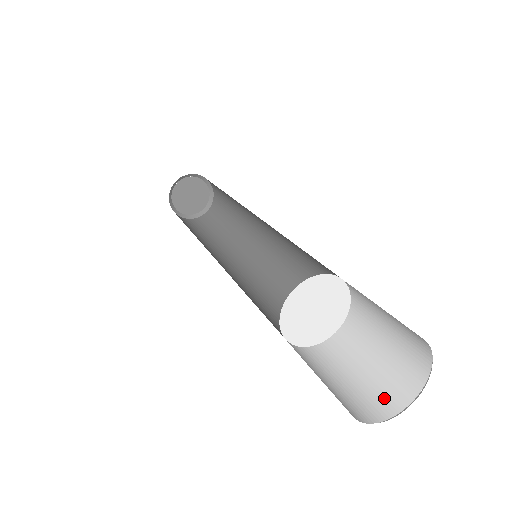
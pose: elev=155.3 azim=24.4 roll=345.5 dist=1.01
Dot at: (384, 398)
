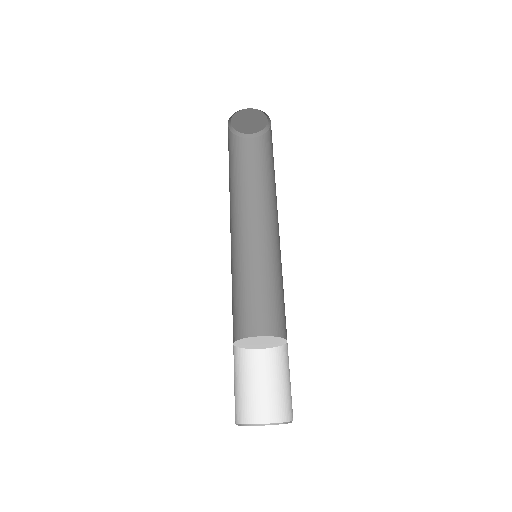
Dot at: (279, 409)
